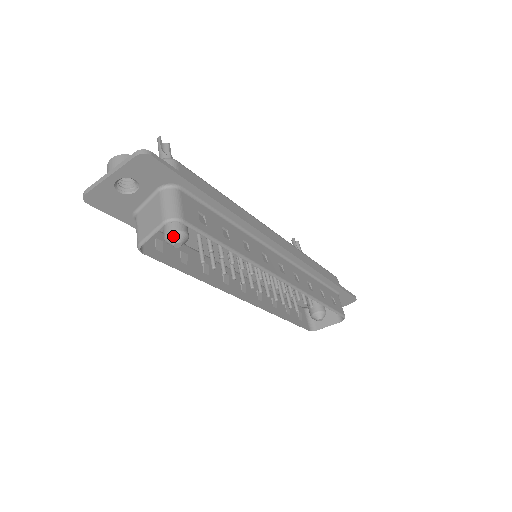
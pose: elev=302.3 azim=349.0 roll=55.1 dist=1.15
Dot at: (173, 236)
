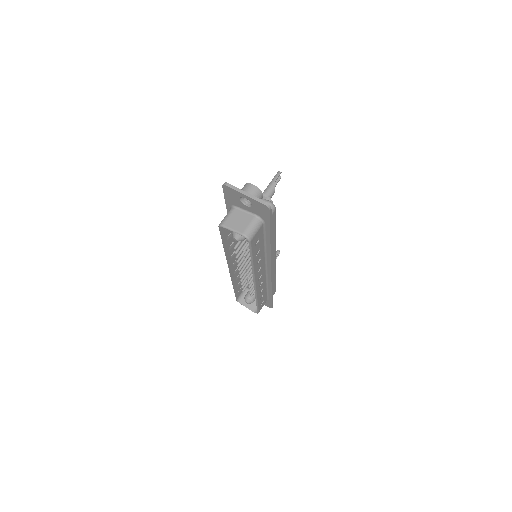
Dot at: (238, 236)
